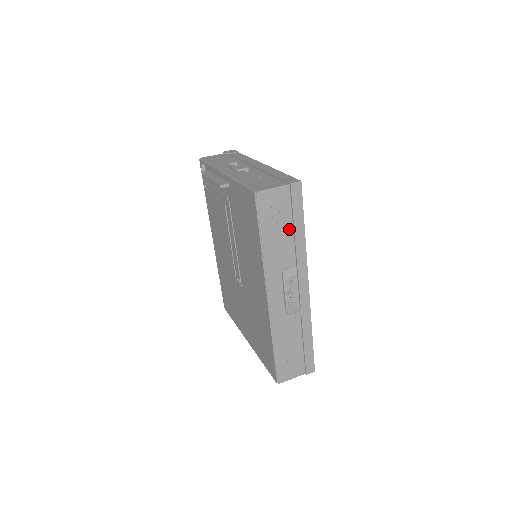
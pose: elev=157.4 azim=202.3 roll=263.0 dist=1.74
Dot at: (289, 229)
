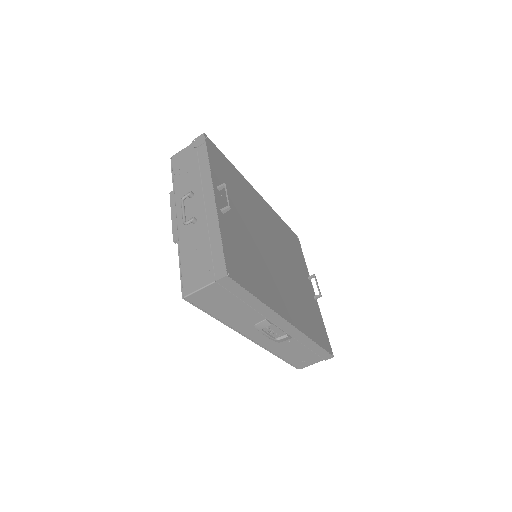
Dot at: (240, 304)
